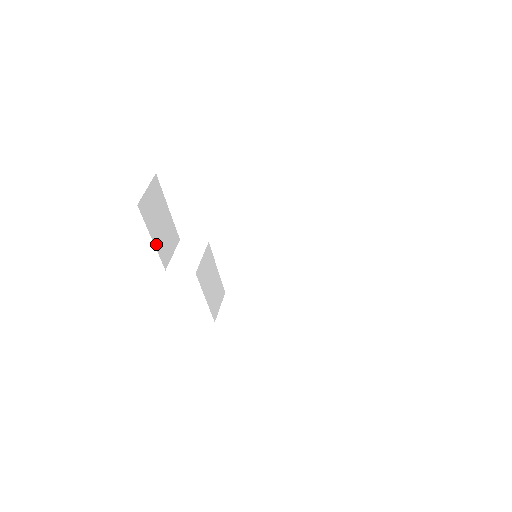
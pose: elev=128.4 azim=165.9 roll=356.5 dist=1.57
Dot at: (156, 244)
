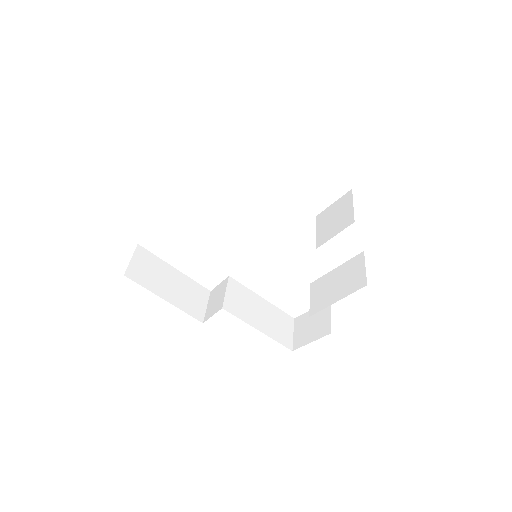
Dot at: (173, 302)
